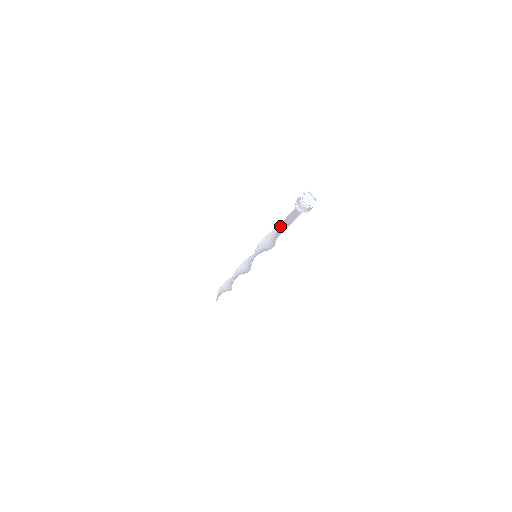
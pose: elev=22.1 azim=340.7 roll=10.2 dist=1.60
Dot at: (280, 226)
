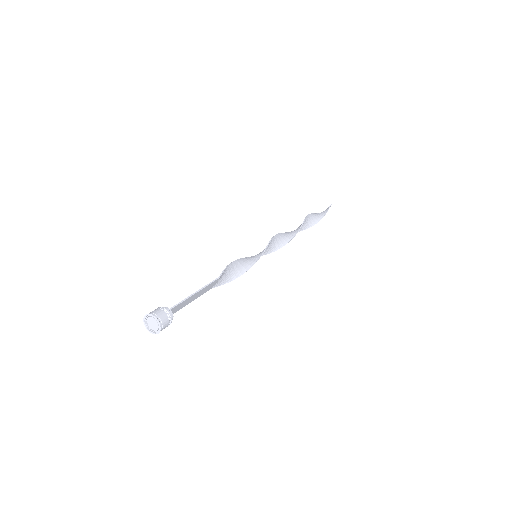
Dot at: (210, 283)
